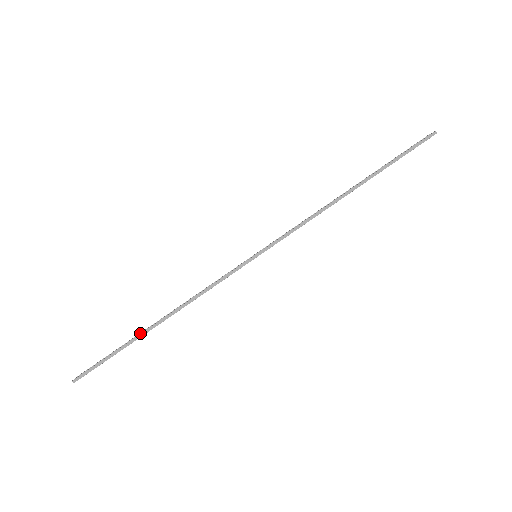
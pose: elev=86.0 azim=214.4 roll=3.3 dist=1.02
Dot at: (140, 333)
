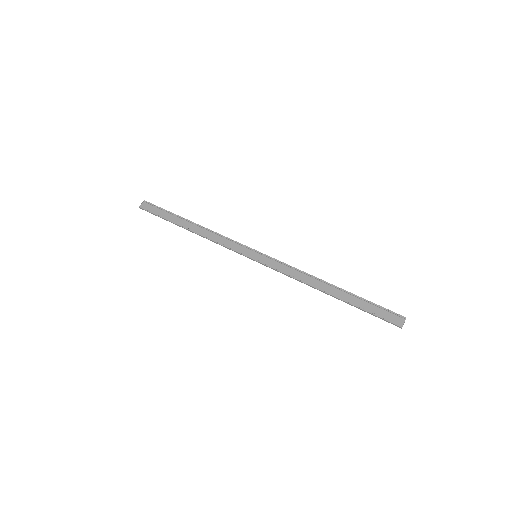
Dot at: (181, 218)
